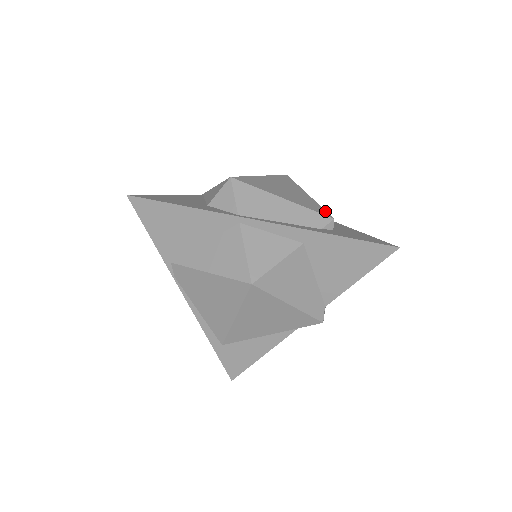
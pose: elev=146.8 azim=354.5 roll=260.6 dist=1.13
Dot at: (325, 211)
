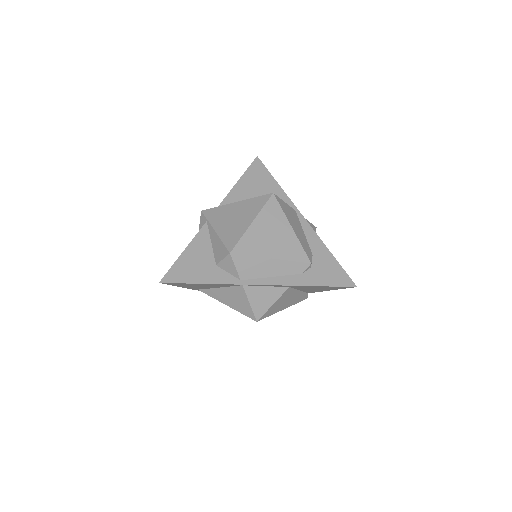
Dot at: (305, 254)
